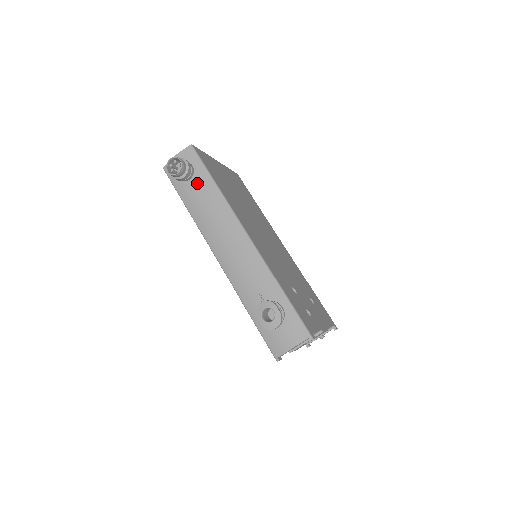
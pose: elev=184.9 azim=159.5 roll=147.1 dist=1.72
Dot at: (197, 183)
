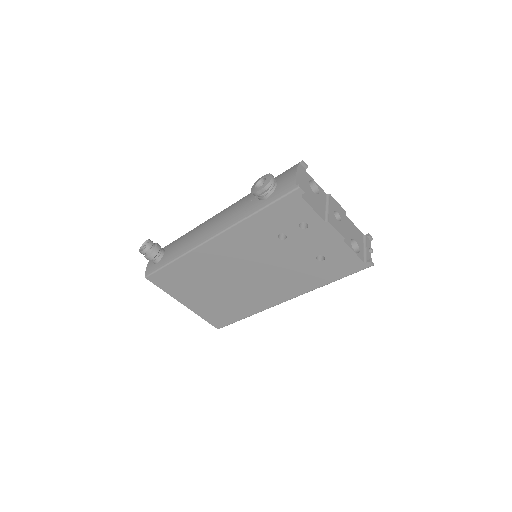
Dot at: (170, 248)
